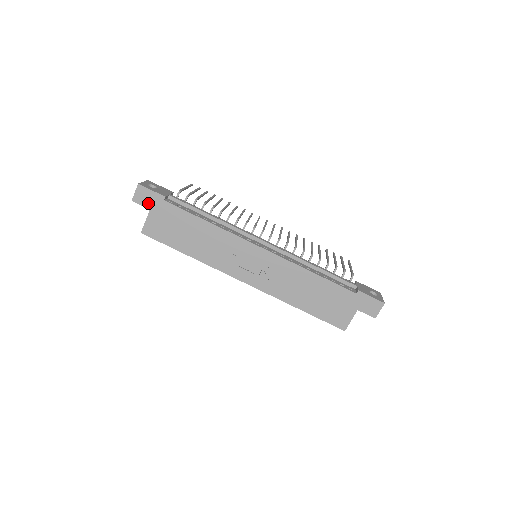
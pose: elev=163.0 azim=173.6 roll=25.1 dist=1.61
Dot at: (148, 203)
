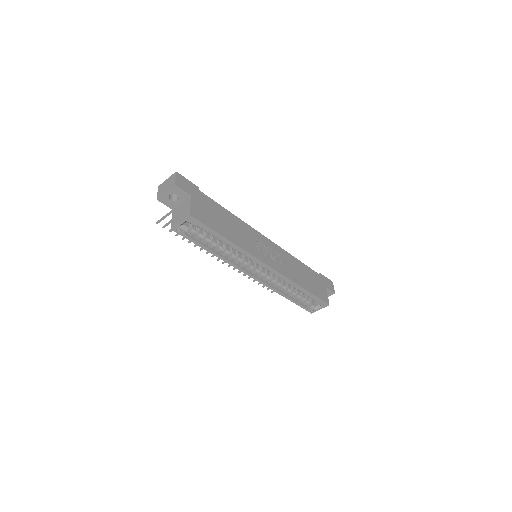
Dot at: (188, 189)
